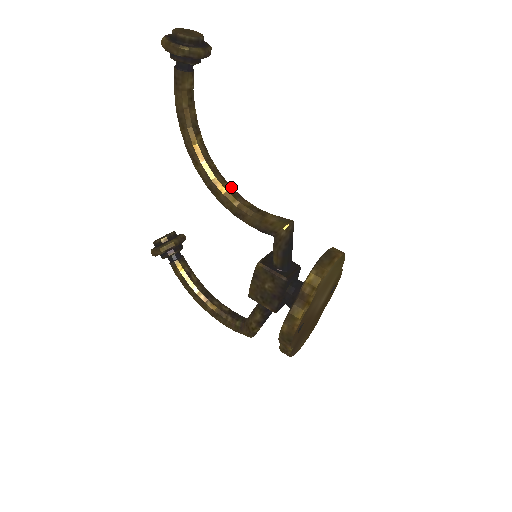
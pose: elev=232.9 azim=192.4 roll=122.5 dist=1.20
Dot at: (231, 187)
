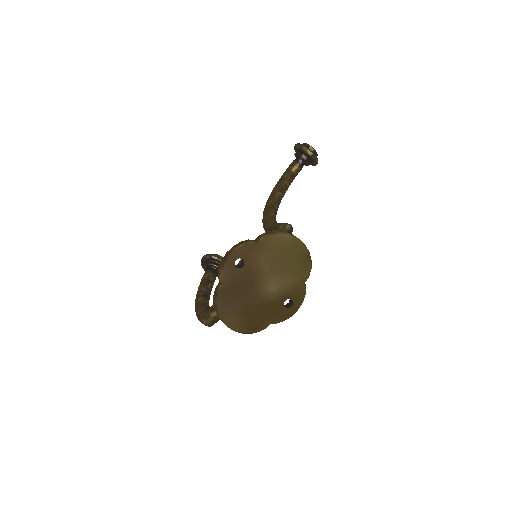
Dot at: occluded
